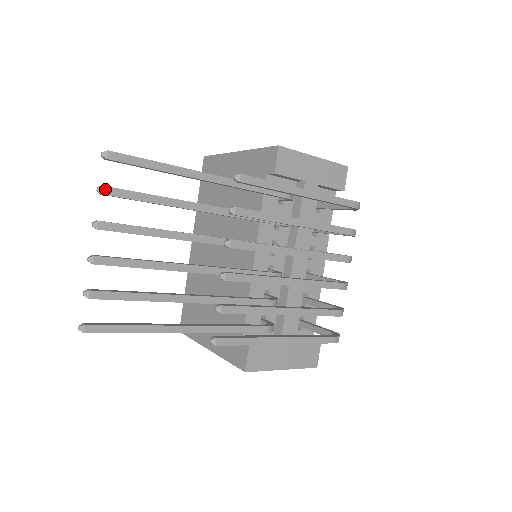
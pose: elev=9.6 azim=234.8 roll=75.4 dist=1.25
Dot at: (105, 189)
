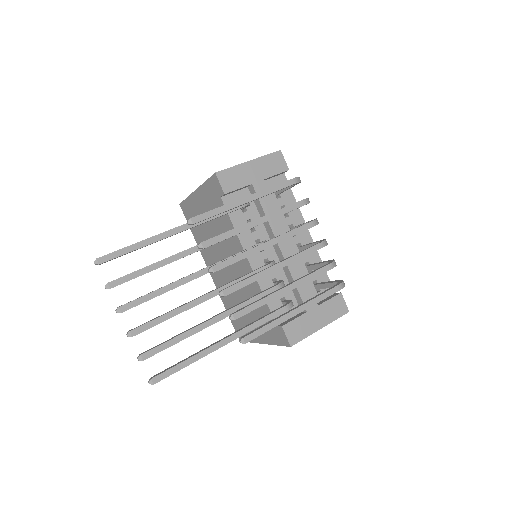
Dot at: (110, 284)
